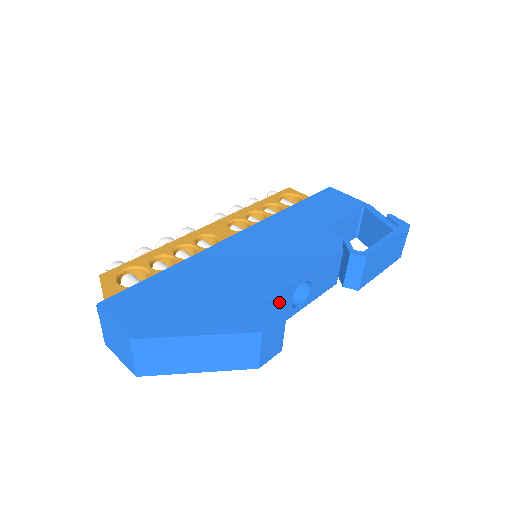
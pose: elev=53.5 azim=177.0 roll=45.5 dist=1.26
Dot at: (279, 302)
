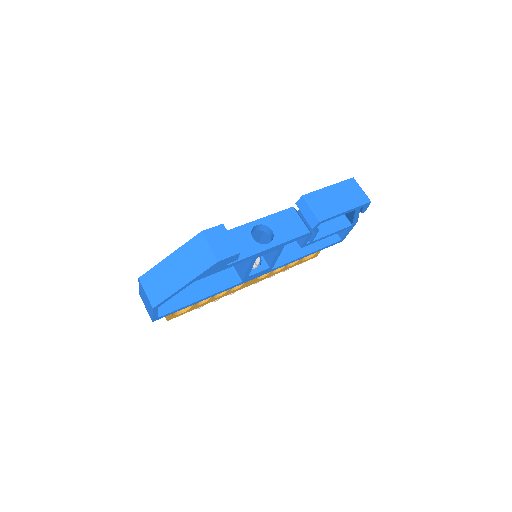
Dot at: (237, 236)
